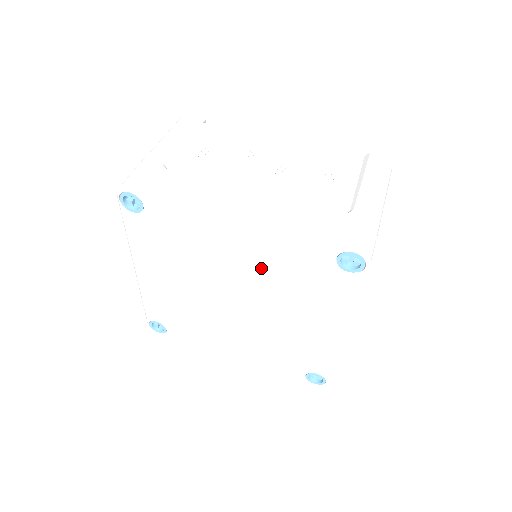
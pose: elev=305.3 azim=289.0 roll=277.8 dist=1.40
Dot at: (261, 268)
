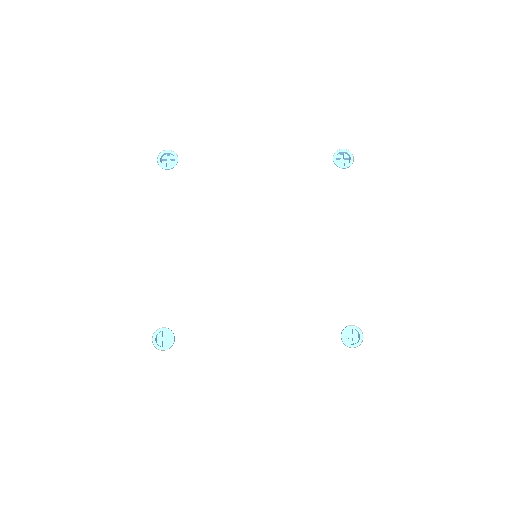
Dot at: (278, 191)
